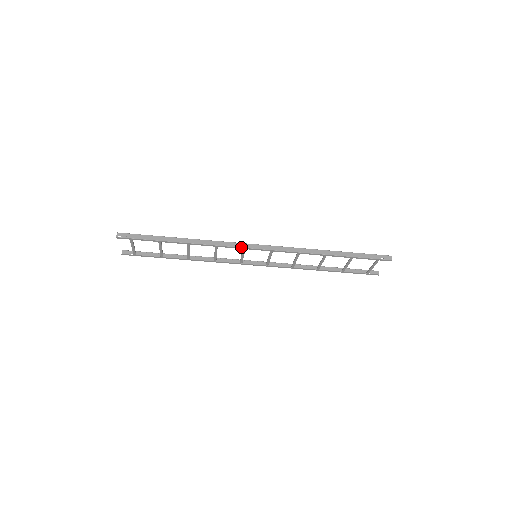
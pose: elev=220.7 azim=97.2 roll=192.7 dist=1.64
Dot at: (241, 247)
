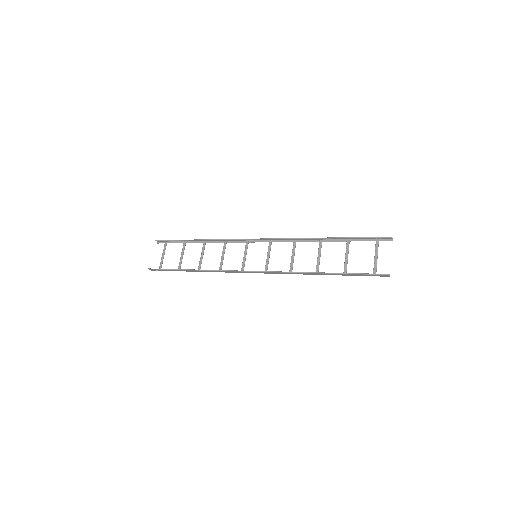
Dot at: occluded
